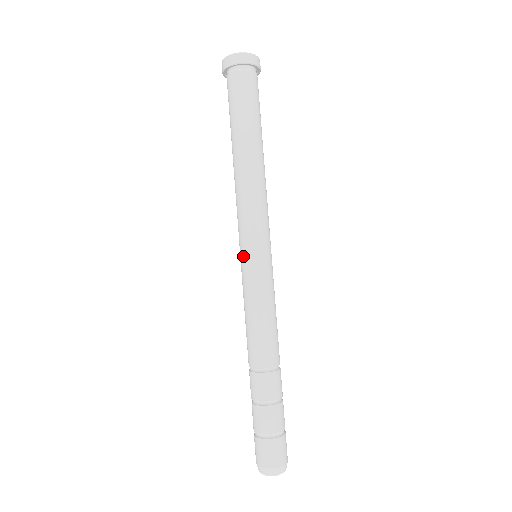
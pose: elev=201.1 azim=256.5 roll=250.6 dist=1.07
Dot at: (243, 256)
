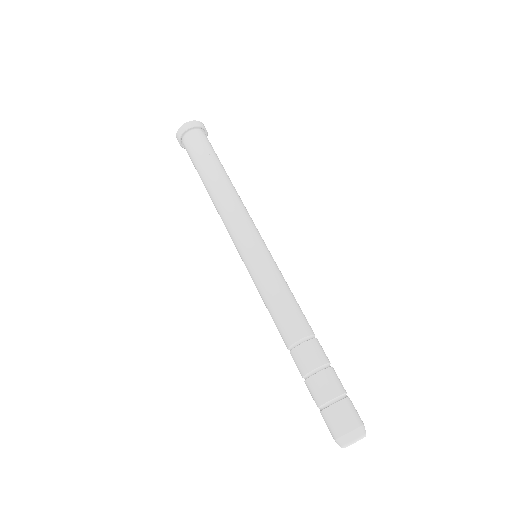
Dot at: (243, 260)
